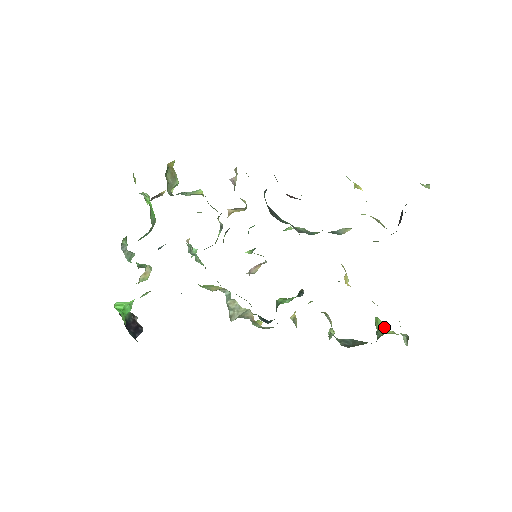
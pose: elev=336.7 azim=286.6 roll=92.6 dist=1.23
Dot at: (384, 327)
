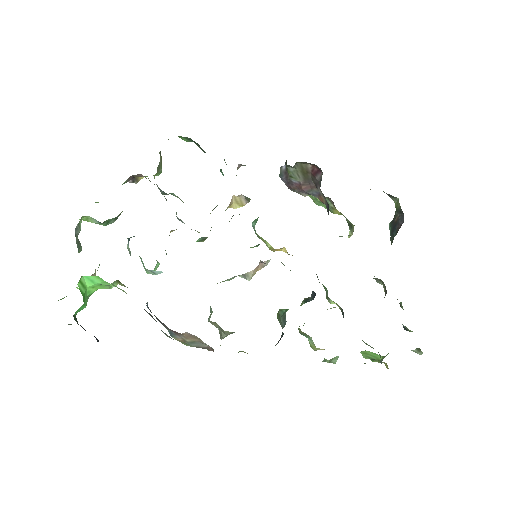
Dot at: (377, 355)
